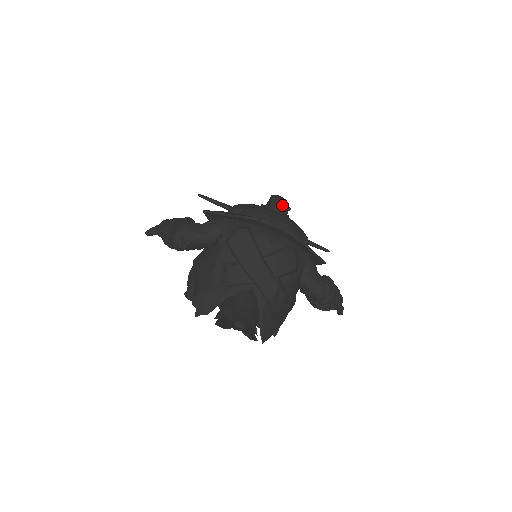
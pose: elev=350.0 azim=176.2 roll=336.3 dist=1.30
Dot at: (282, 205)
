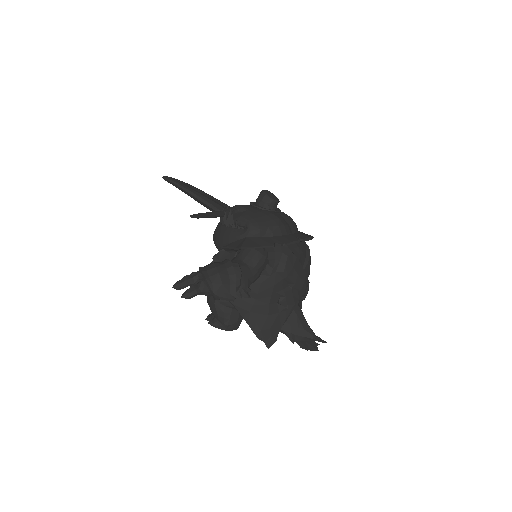
Dot at: occluded
